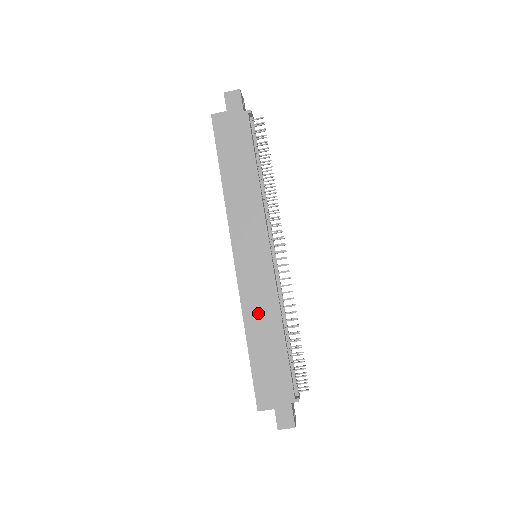
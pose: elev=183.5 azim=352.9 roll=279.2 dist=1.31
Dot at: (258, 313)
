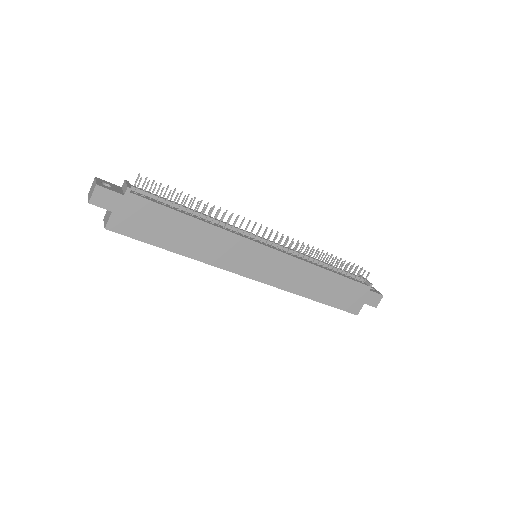
Dot at: (302, 282)
